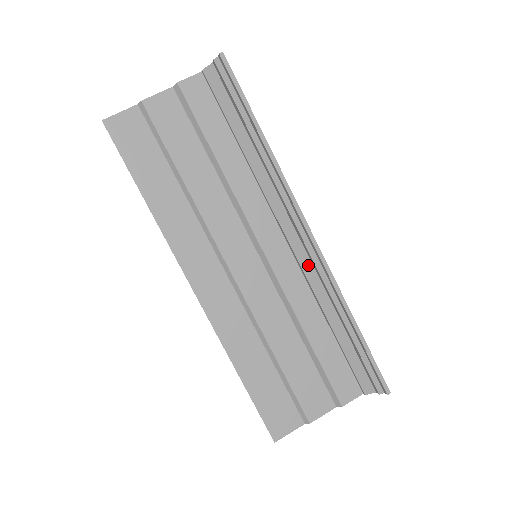
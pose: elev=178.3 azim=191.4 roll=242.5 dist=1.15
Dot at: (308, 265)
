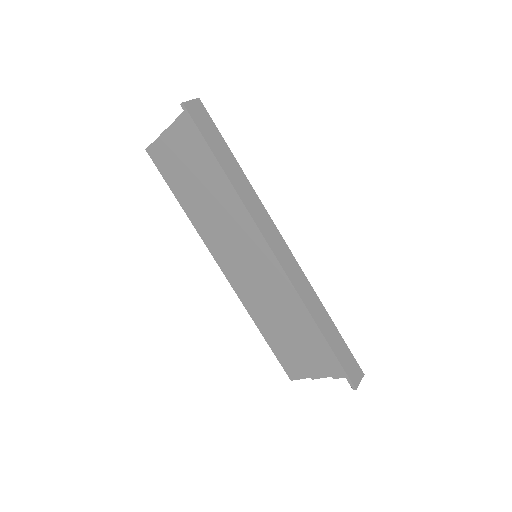
Dot at: occluded
